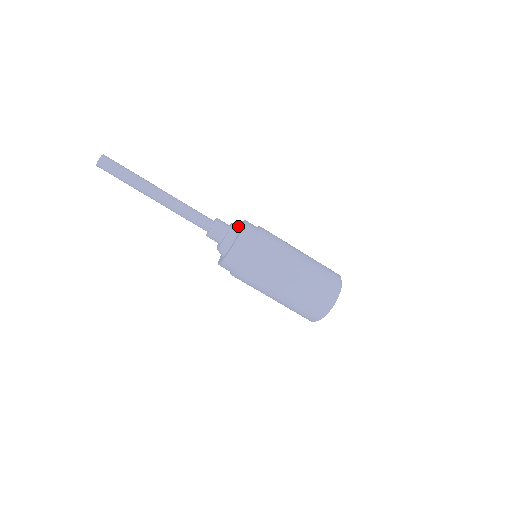
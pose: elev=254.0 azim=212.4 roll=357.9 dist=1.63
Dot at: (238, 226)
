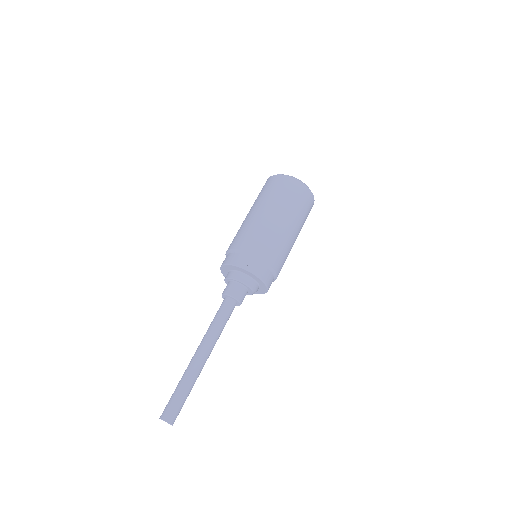
Dot at: (222, 270)
